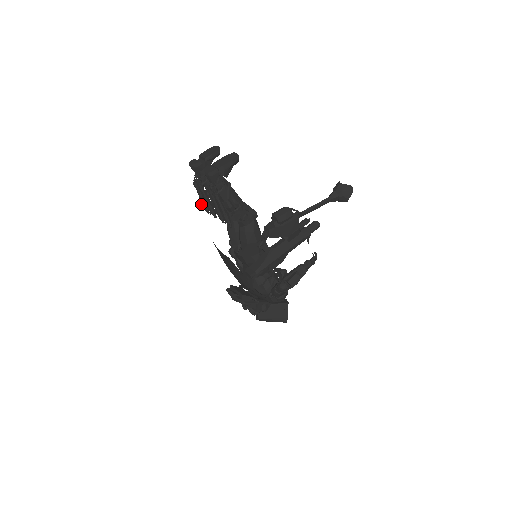
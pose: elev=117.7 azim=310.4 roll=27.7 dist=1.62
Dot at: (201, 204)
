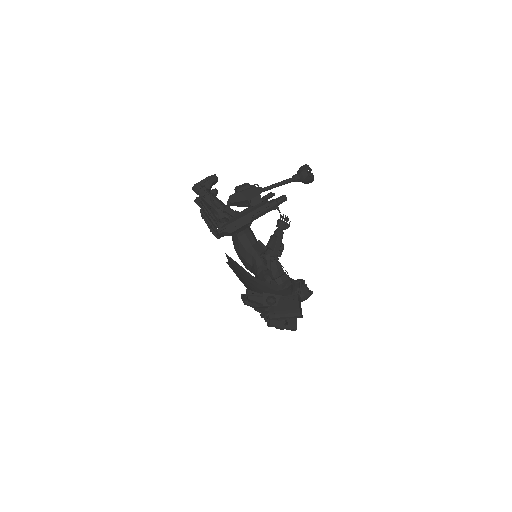
Dot at: occluded
